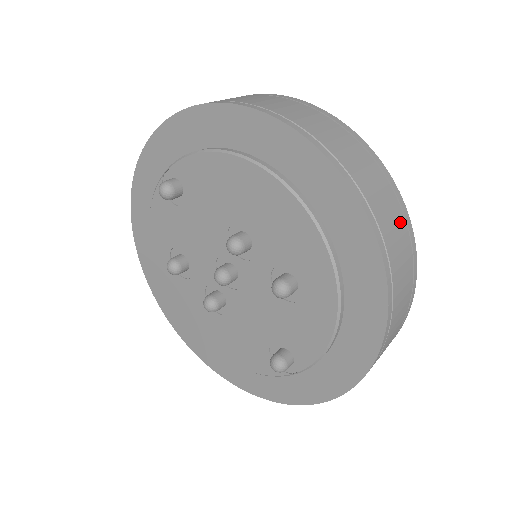
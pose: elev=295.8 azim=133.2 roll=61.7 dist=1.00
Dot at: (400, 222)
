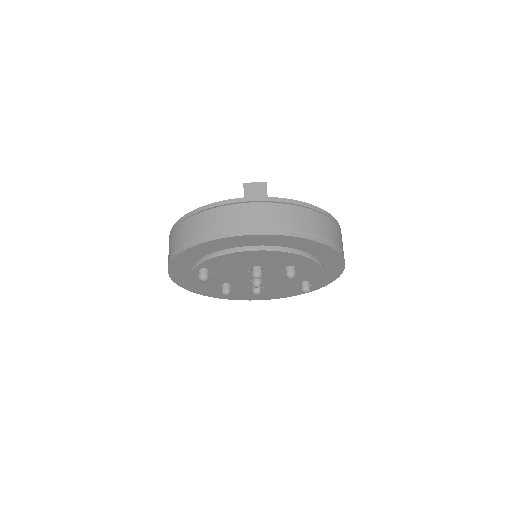
Dot at: (318, 217)
